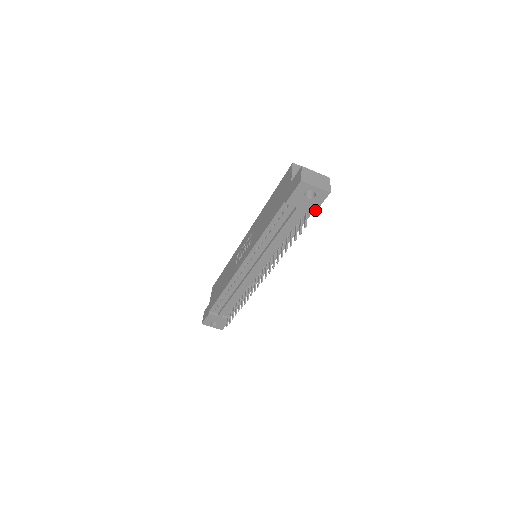
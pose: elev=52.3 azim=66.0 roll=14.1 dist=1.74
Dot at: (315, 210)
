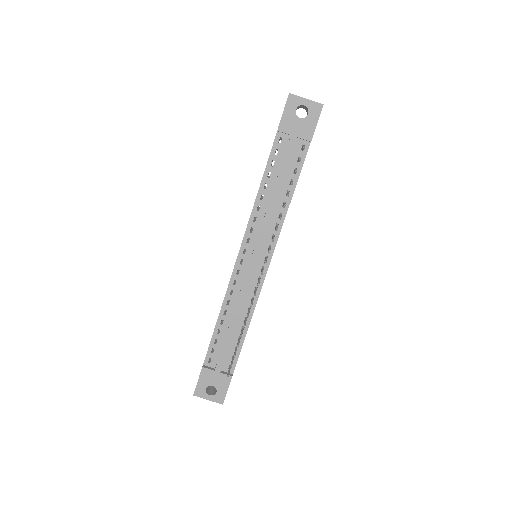
Dot at: (312, 135)
